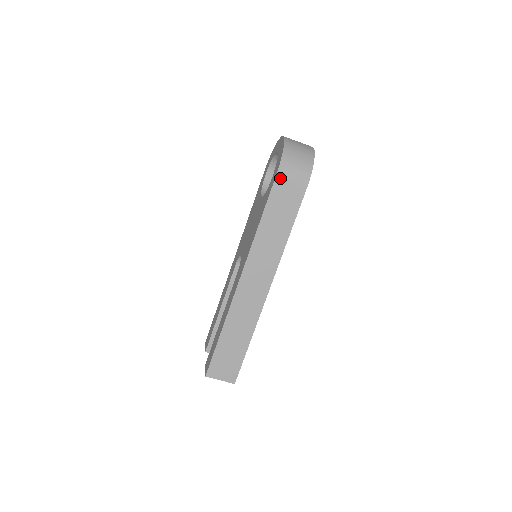
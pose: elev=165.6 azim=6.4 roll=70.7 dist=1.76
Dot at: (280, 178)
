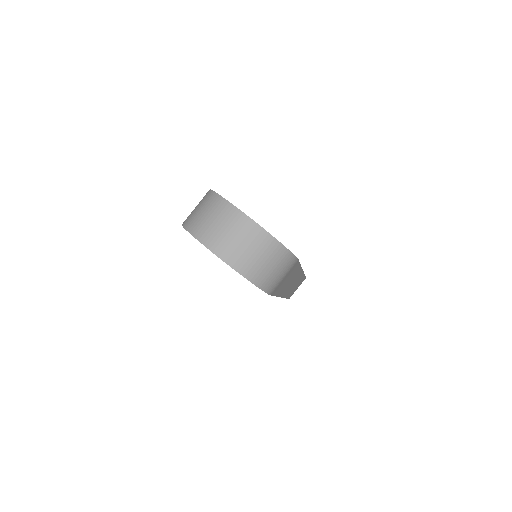
Dot at: (274, 290)
